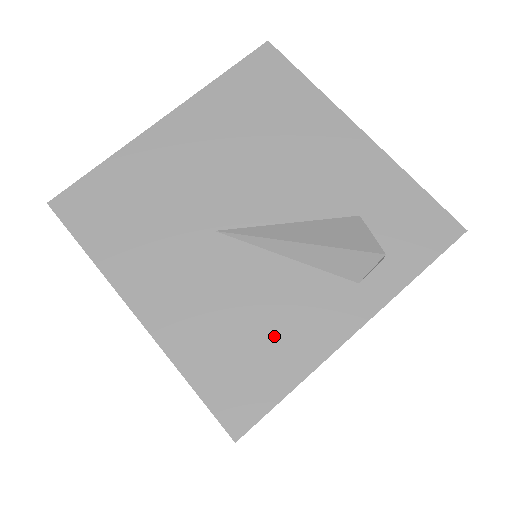
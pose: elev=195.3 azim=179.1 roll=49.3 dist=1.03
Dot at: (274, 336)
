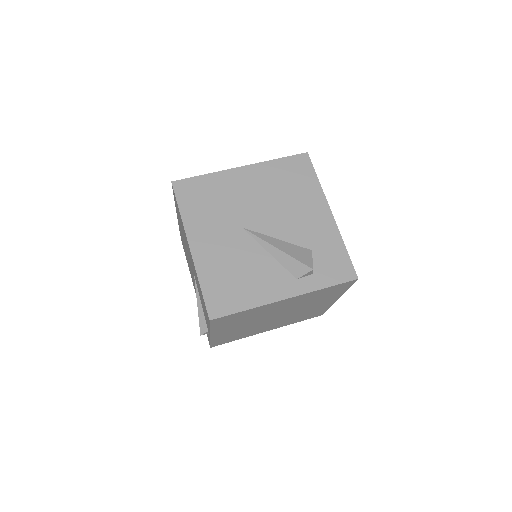
Dot at: (248, 284)
